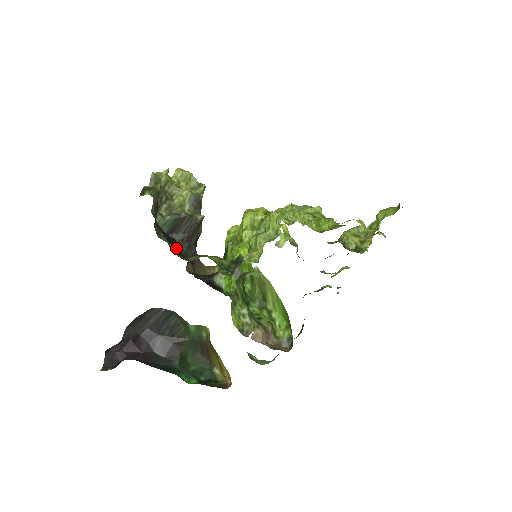
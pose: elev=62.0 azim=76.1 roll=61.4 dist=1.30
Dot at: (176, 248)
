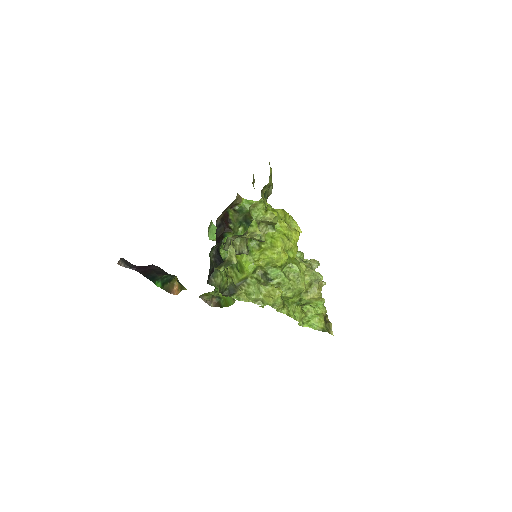
Dot at: occluded
